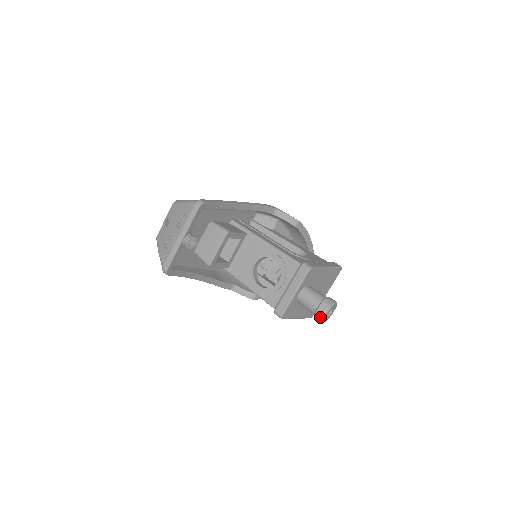
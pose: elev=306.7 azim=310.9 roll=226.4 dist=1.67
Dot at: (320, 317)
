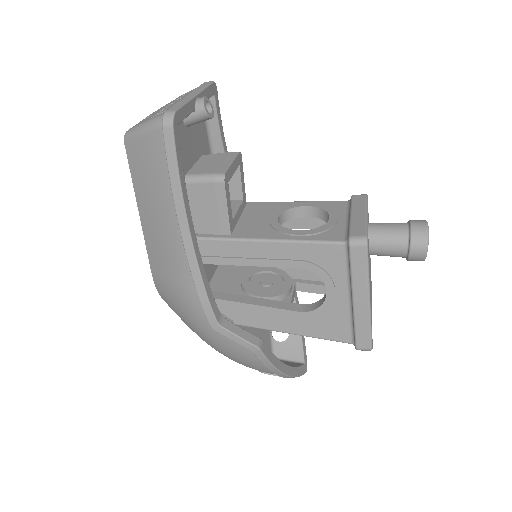
Dot at: (422, 231)
